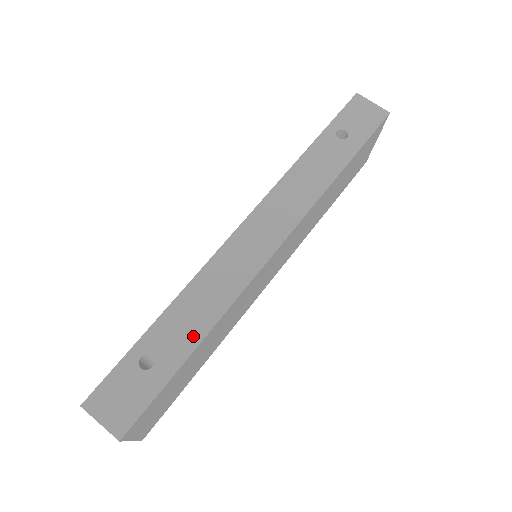
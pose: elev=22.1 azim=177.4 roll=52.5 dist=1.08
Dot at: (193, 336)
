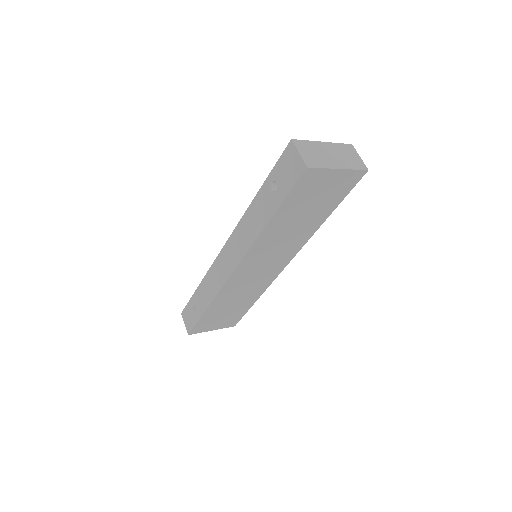
Dot at: (205, 303)
